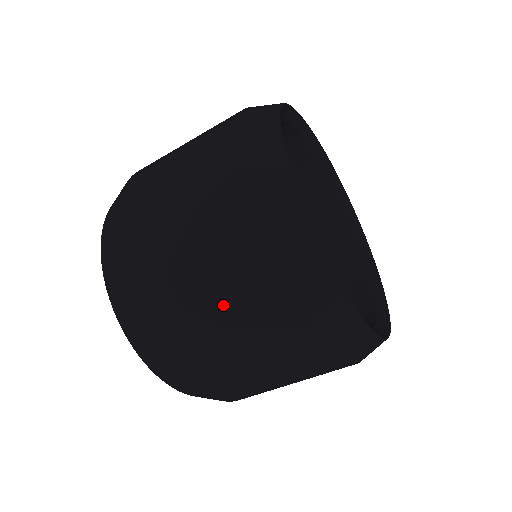
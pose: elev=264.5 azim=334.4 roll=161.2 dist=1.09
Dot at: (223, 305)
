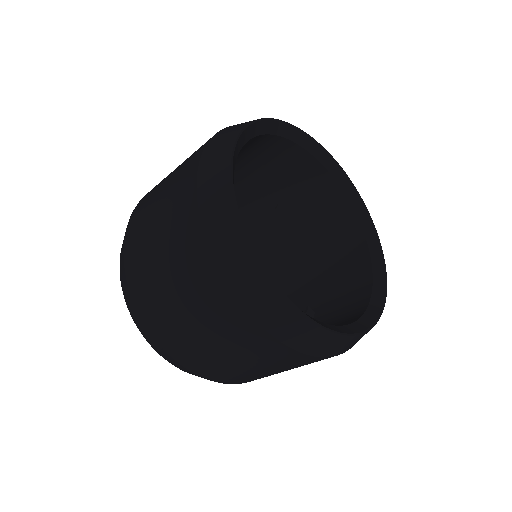
Dot at: (226, 347)
